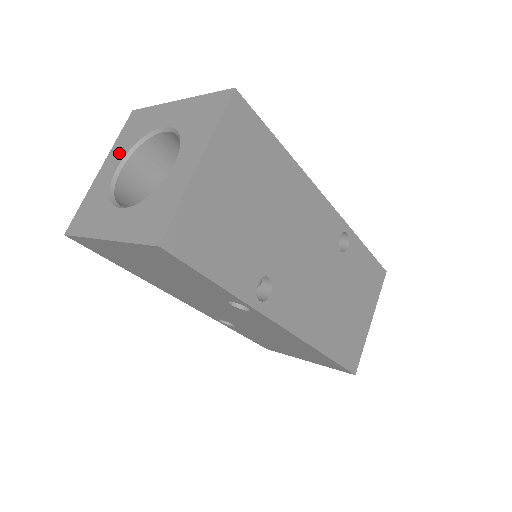
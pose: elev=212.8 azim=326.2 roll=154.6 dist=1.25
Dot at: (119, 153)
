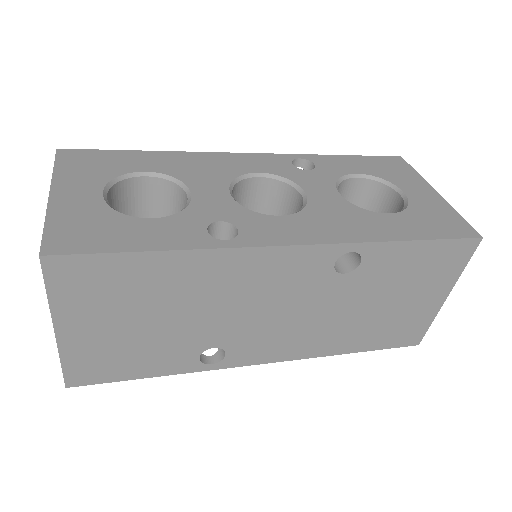
Dot at: occluded
